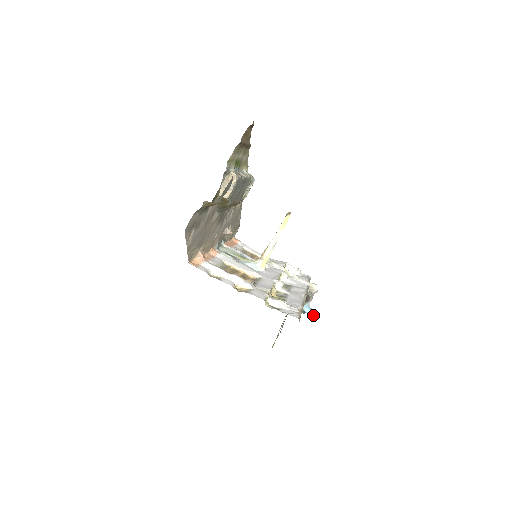
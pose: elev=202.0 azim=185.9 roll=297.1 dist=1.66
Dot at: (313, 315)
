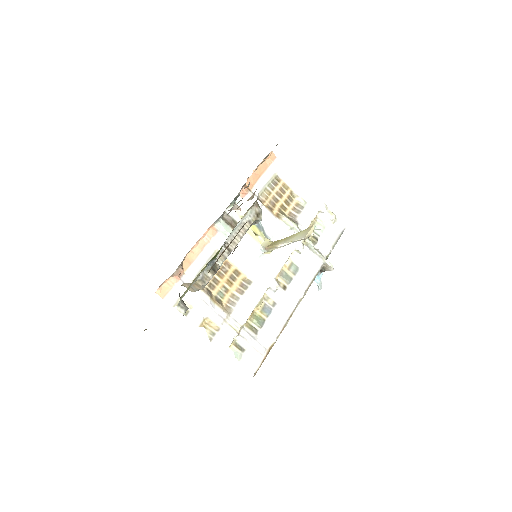
Dot at: (318, 286)
